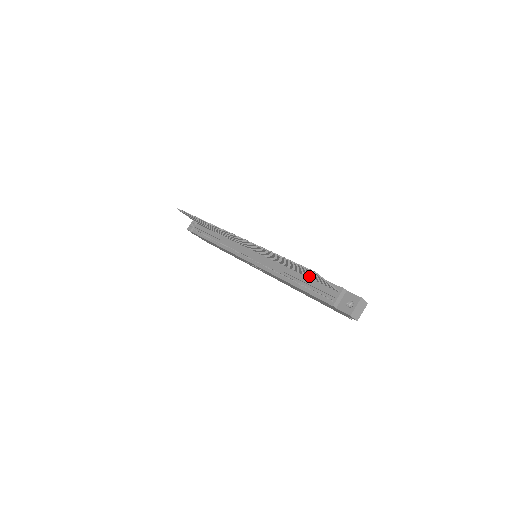
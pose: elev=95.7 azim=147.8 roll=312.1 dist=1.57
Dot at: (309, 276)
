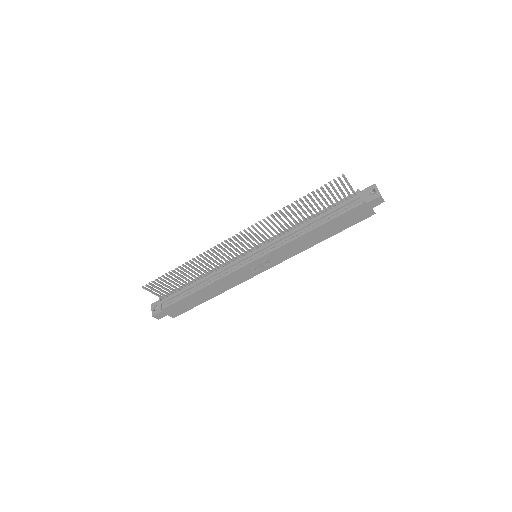
Dot at: (327, 205)
